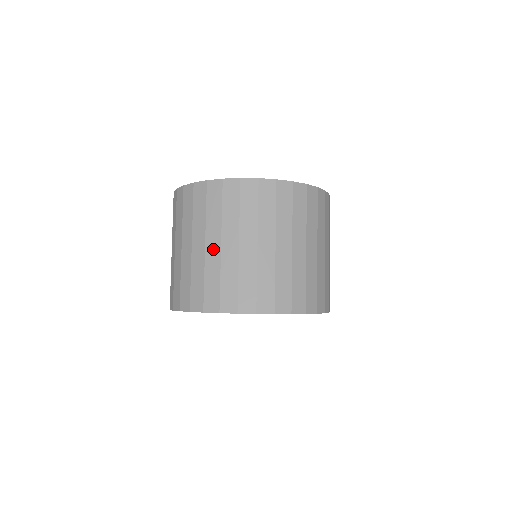
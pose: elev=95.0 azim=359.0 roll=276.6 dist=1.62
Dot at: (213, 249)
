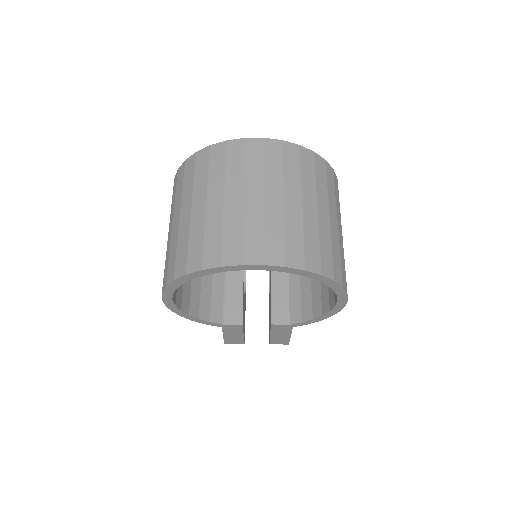
Dot at: (234, 201)
